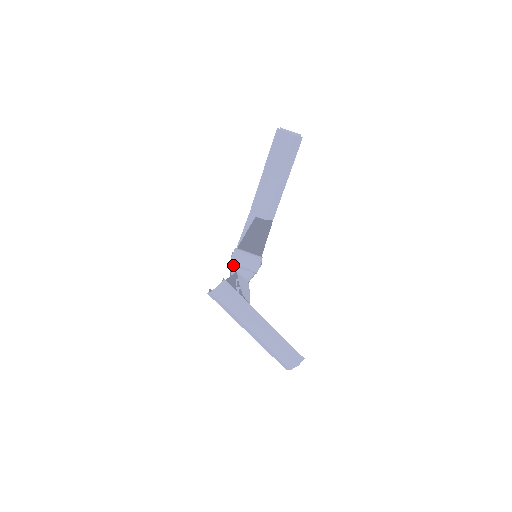
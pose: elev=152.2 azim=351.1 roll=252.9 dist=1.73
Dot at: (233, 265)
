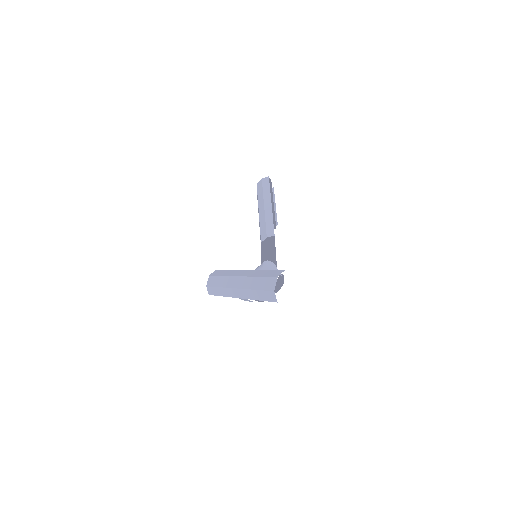
Dot at: occluded
